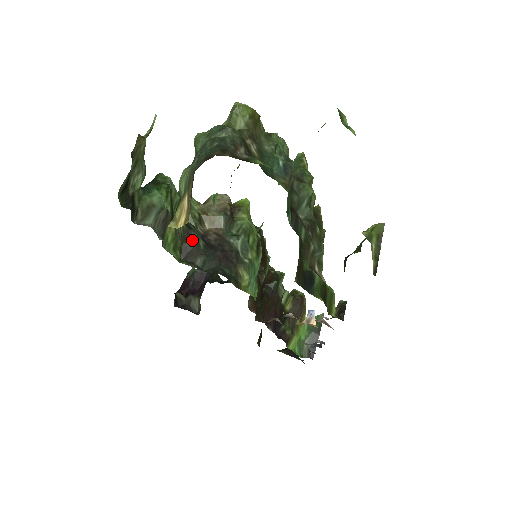
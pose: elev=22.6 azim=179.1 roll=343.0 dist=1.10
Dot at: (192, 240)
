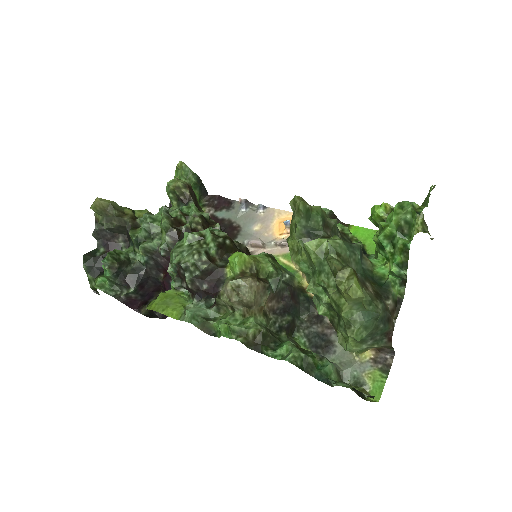
Dot at: (289, 327)
